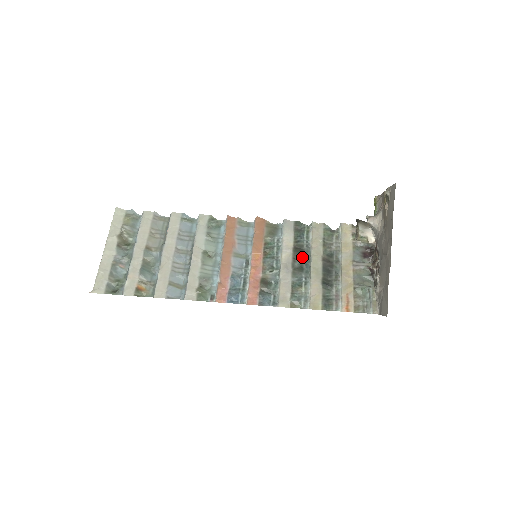
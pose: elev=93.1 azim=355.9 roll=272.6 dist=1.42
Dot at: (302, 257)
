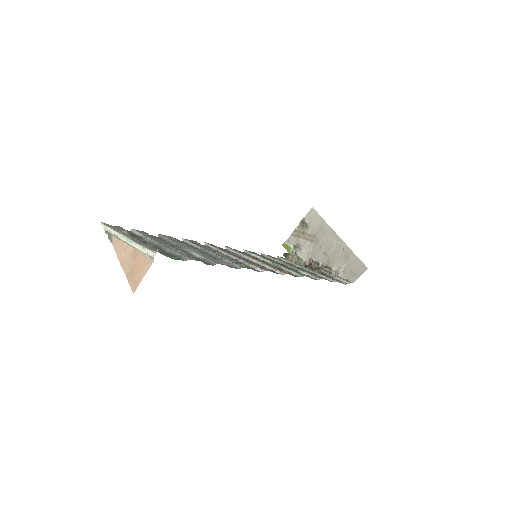
Dot at: occluded
